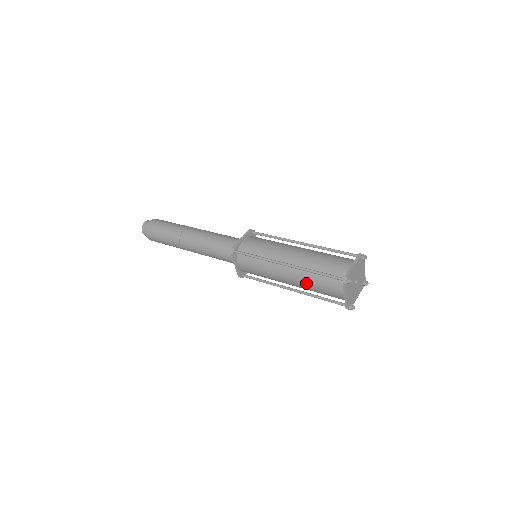
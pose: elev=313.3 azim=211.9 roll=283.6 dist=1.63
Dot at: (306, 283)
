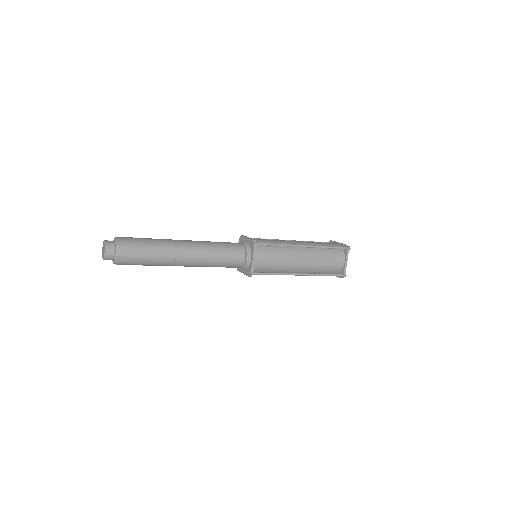
Dot at: (317, 260)
